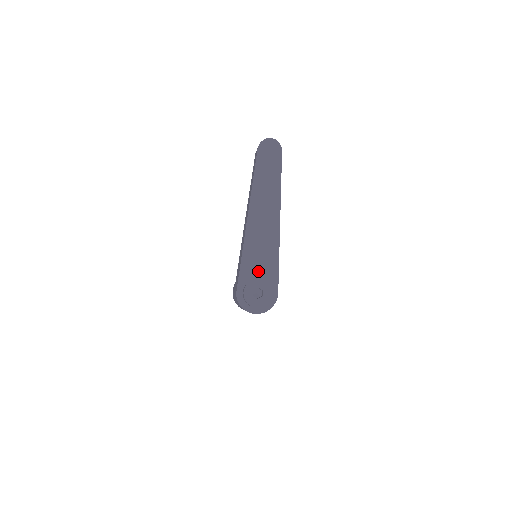
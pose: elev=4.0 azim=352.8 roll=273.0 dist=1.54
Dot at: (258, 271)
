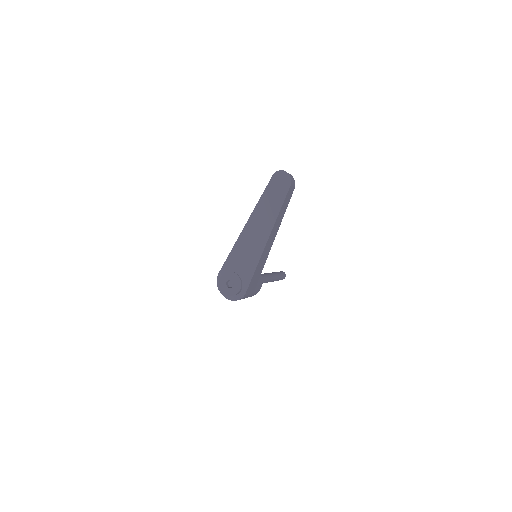
Dot at: (238, 268)
